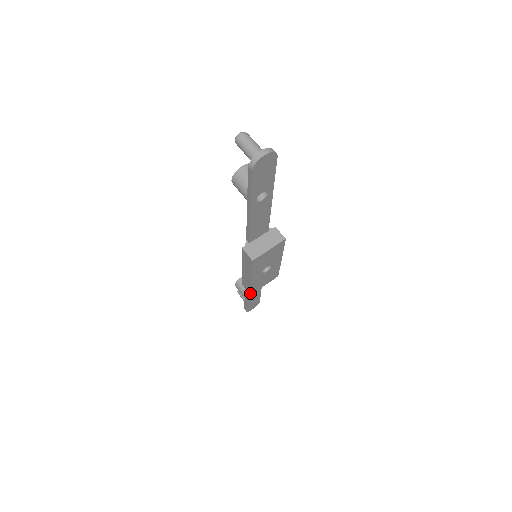
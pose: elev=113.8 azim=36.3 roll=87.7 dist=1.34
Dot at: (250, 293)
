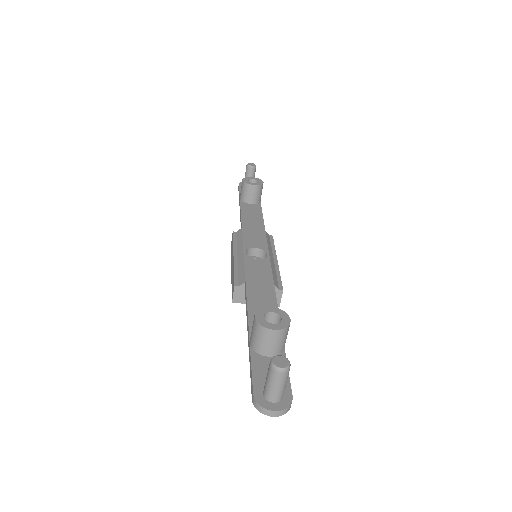
Dot at: occluded
